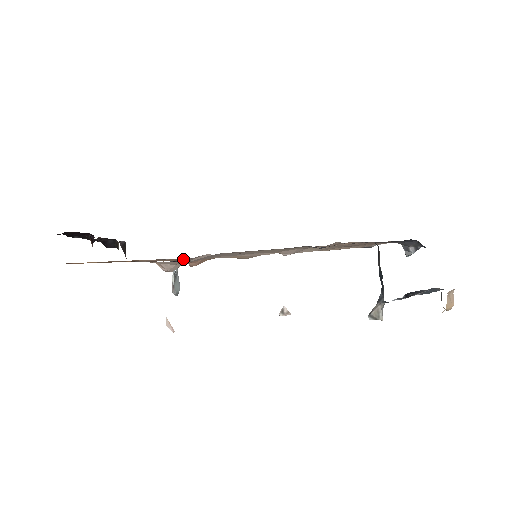
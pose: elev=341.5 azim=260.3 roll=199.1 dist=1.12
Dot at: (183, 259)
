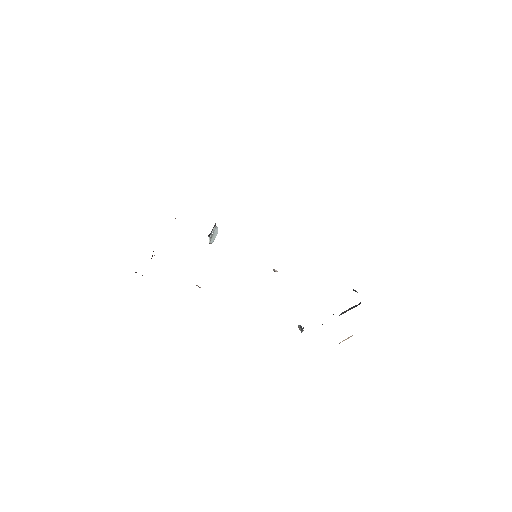
Dot at: occluded
